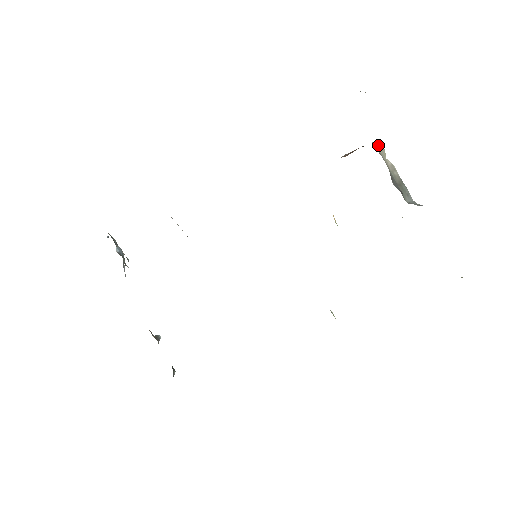
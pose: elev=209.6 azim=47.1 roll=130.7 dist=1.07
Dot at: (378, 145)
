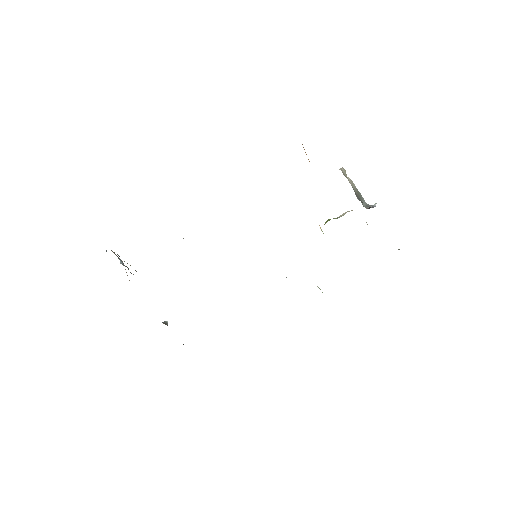
Dot at: (342, 168)
